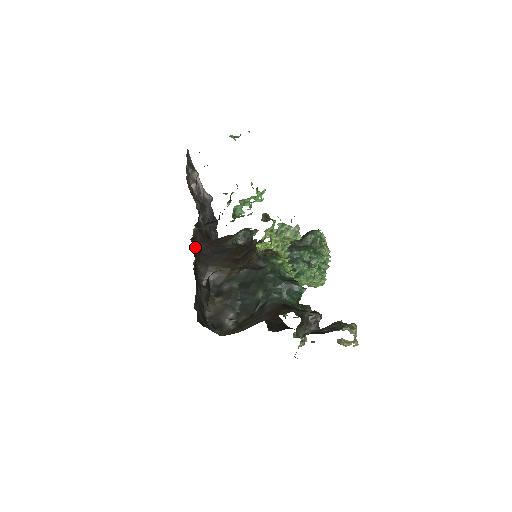
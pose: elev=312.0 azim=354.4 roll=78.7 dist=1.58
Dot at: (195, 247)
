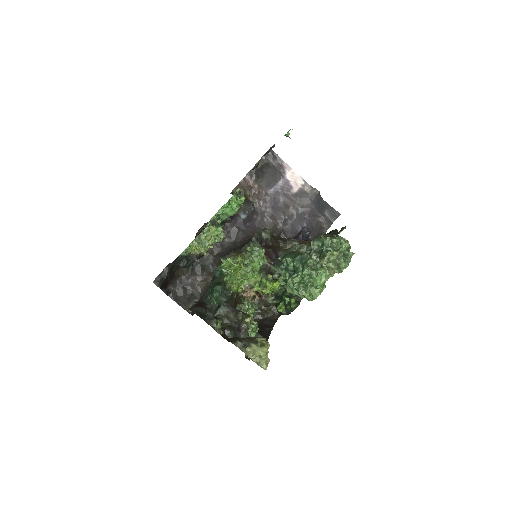
Dot at: occluded
